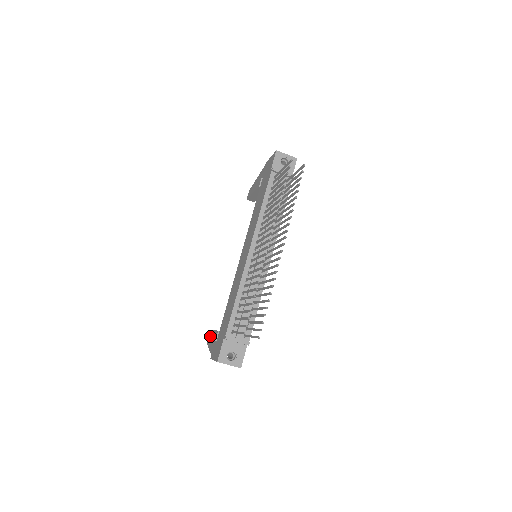
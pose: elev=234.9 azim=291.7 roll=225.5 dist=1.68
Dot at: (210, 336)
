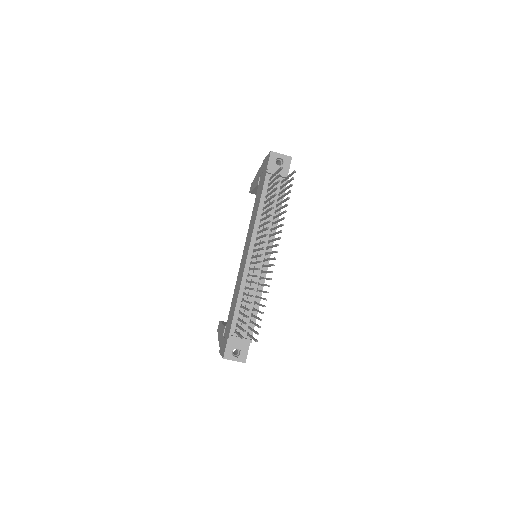
Dot at: (220, 328)
